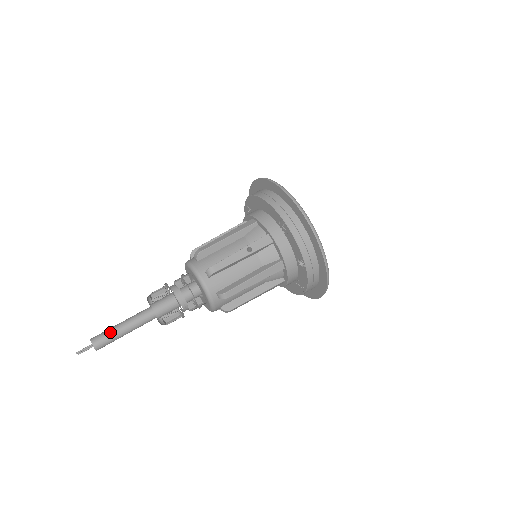
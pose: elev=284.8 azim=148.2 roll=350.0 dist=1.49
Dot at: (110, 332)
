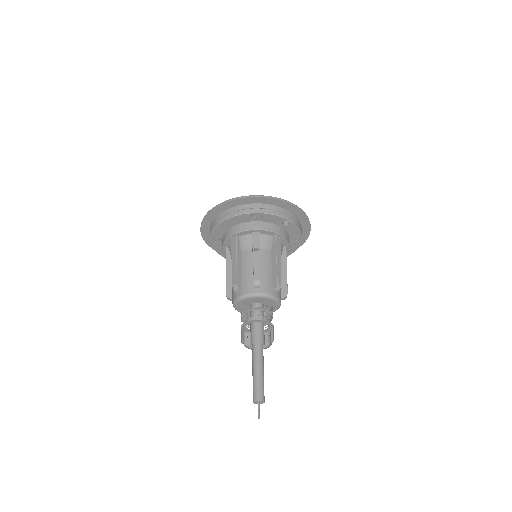
Dot at: (257, 383)
